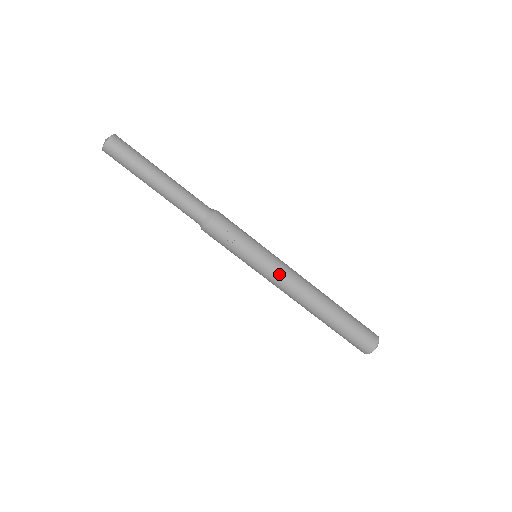
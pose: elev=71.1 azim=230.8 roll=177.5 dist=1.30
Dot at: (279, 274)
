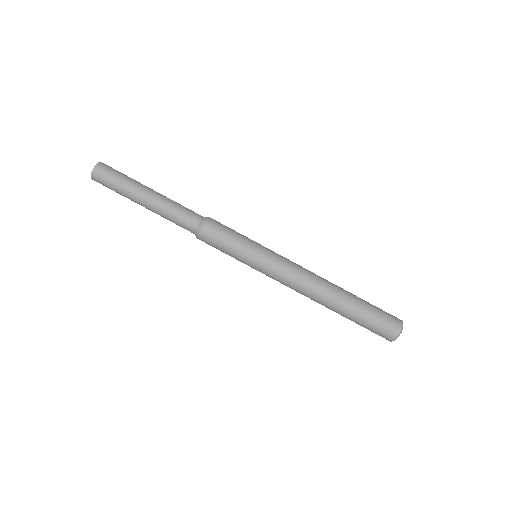
Dot at: (278, 275)
